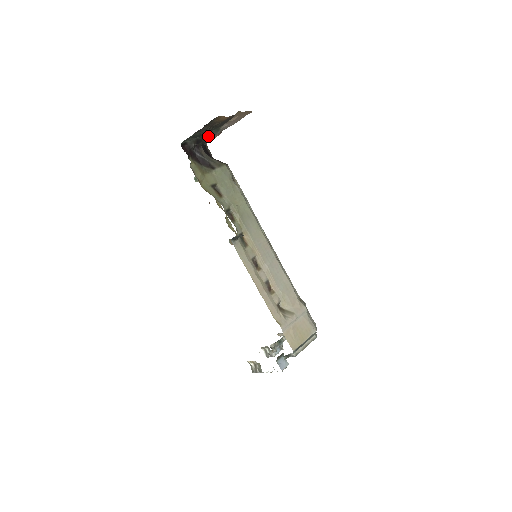
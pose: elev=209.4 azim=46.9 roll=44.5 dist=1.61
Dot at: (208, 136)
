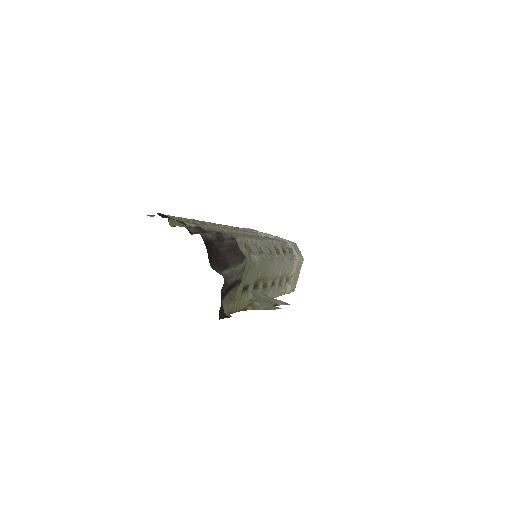
Dot at: occluded
